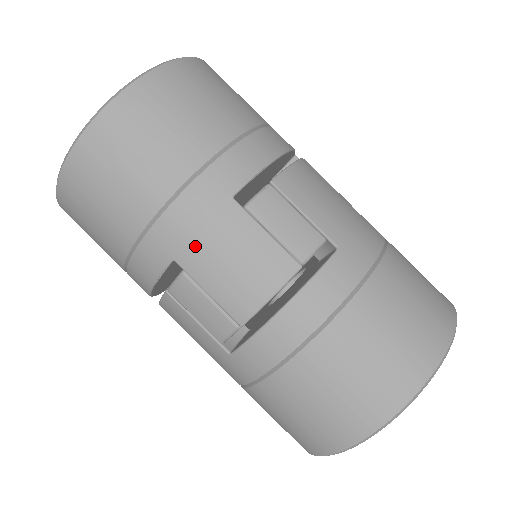
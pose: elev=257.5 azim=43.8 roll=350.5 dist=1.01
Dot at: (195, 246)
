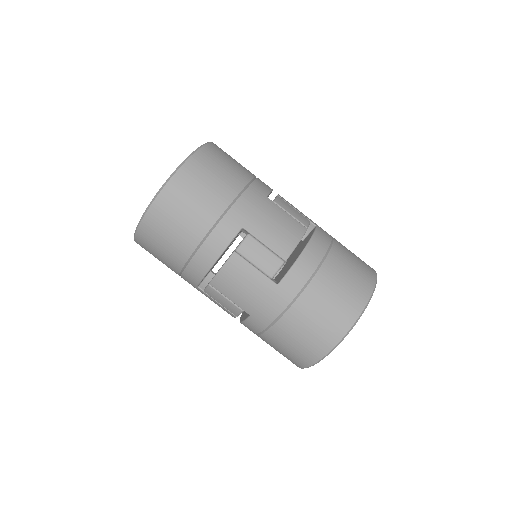
Dot at: (255, 218)
